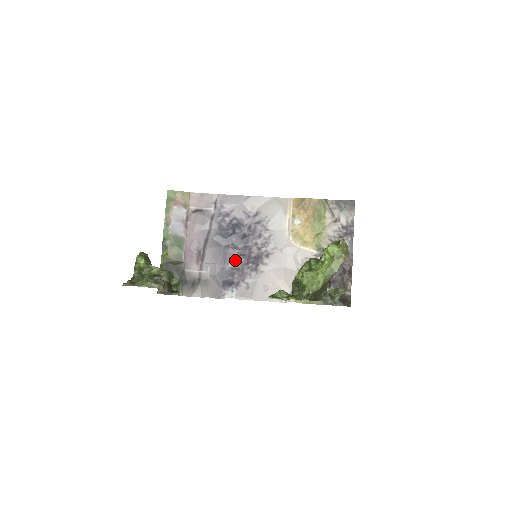
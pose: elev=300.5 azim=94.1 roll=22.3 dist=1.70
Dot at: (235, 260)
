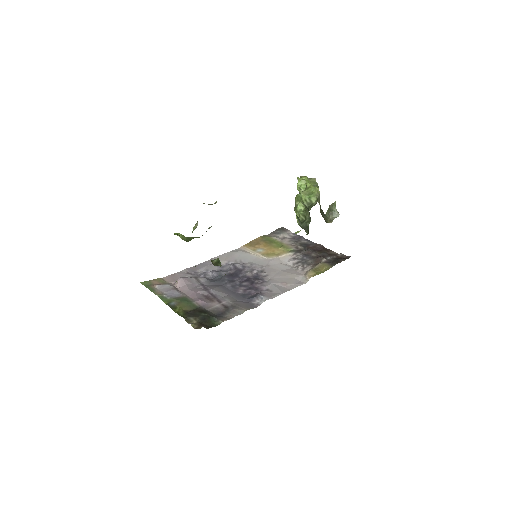
Dot at: (241, 286)
